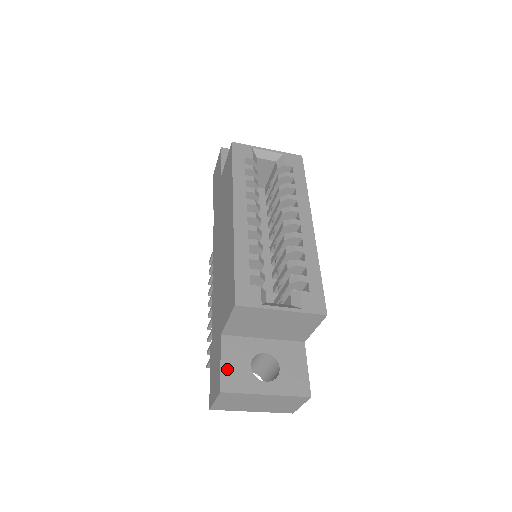
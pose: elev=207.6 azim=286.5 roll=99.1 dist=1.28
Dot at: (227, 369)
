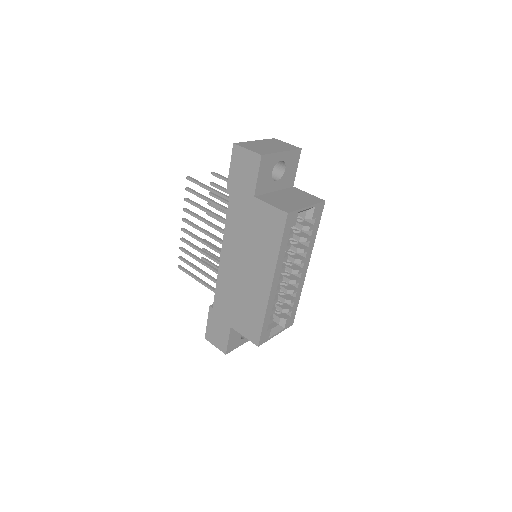
Dot at: (230, 343)
